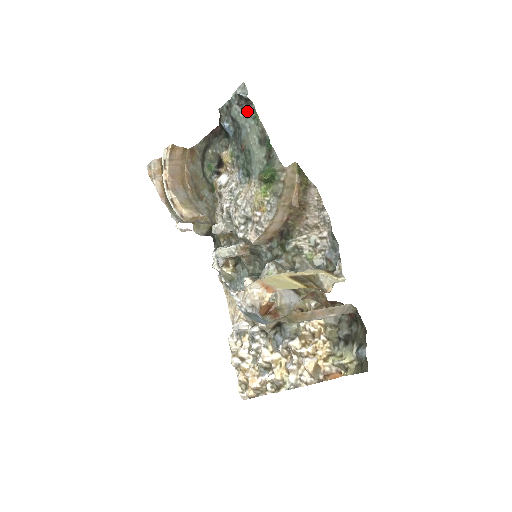
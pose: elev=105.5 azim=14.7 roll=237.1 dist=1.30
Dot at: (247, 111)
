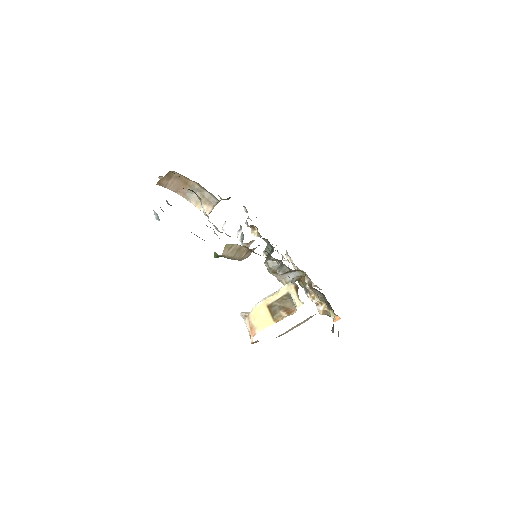
Dot at: occluded
